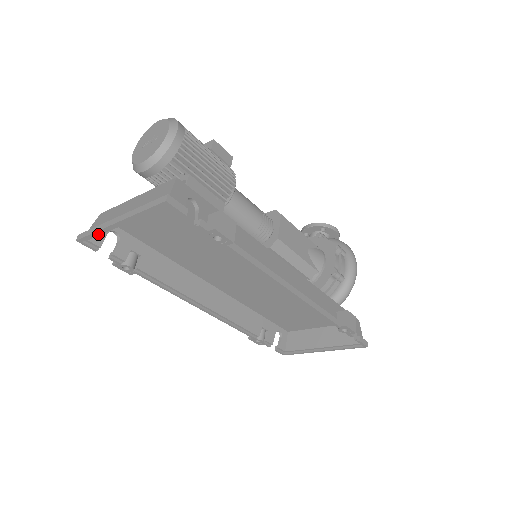
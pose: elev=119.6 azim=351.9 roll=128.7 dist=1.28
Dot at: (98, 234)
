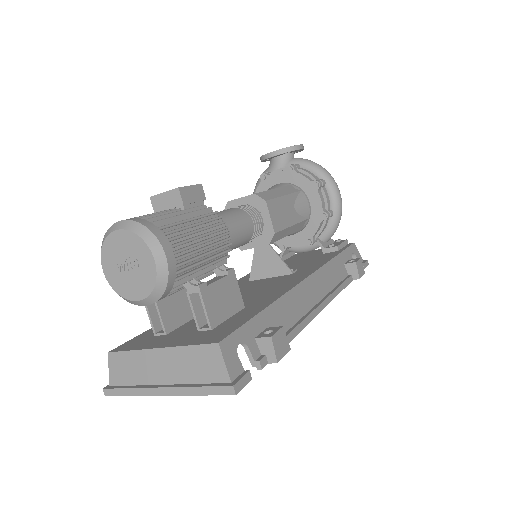
Dot at: (135, 394)
